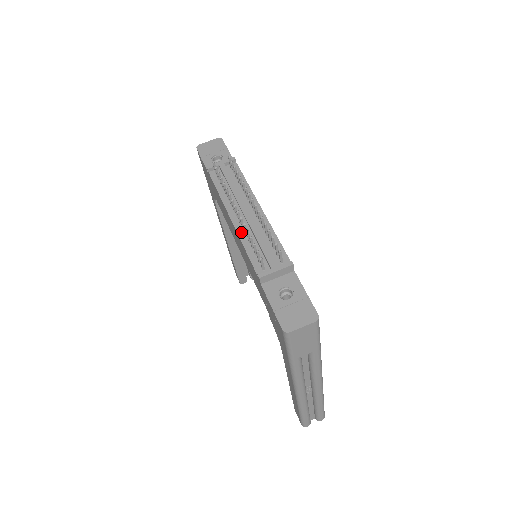
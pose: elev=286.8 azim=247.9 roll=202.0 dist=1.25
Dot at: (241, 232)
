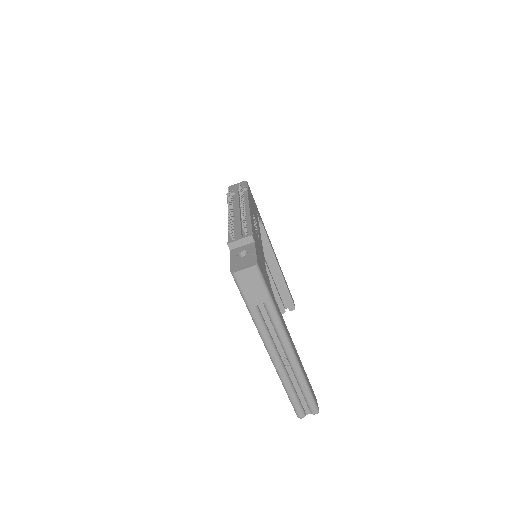
Dot at: occluded
